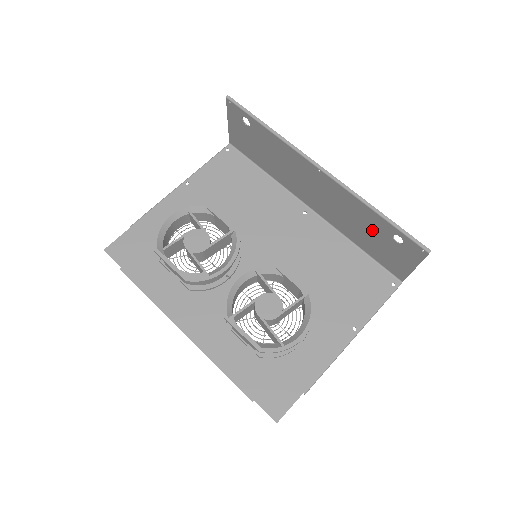
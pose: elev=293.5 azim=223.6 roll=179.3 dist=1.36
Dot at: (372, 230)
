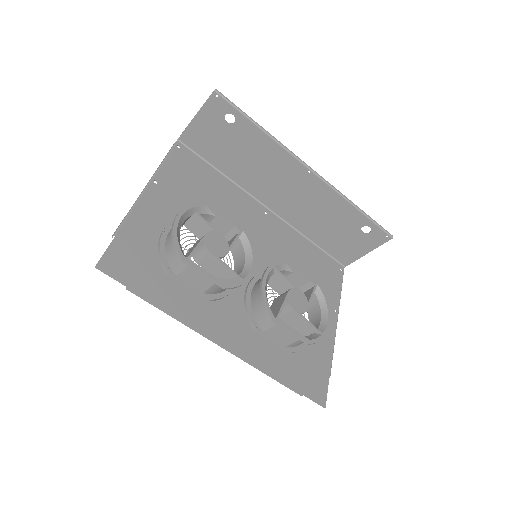
Dot at: (340, 224)
